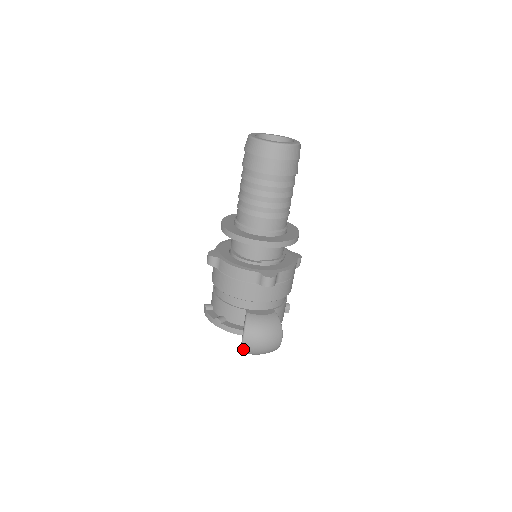
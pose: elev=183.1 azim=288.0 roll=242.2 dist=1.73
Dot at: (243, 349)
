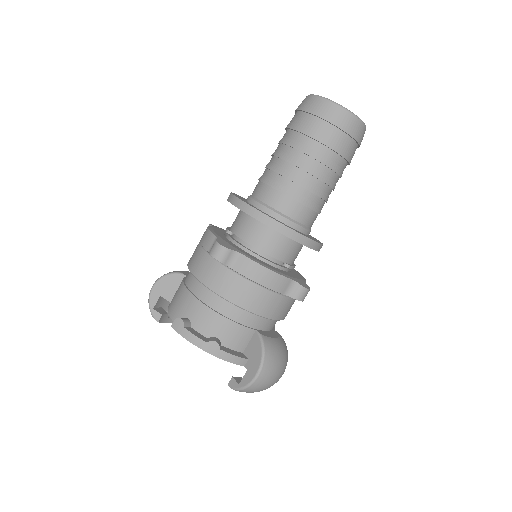
Dot at: (251, 386)
